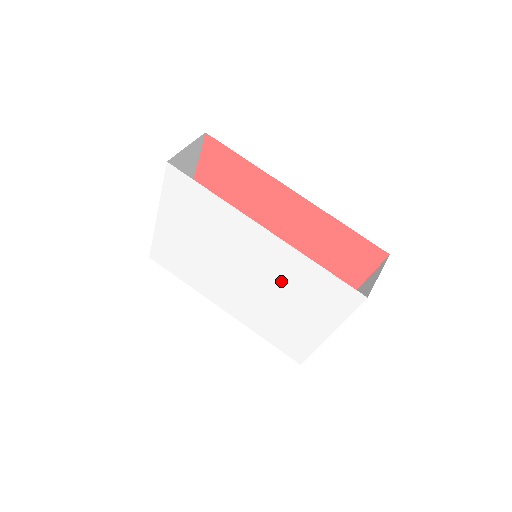
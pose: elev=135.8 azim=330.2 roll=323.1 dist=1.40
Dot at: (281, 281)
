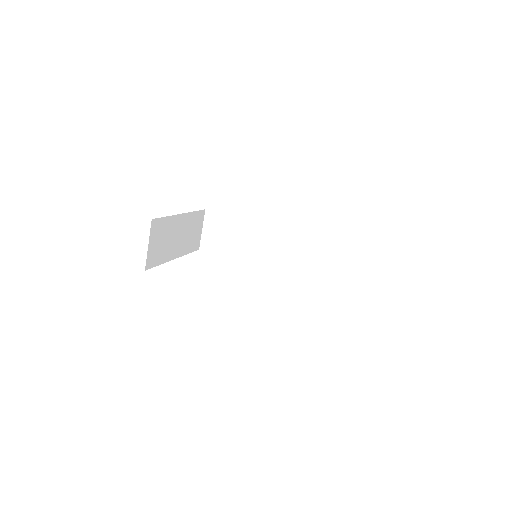
Dot at: occluded
